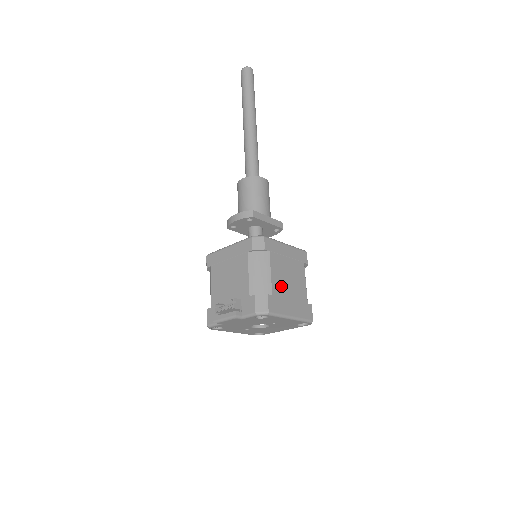
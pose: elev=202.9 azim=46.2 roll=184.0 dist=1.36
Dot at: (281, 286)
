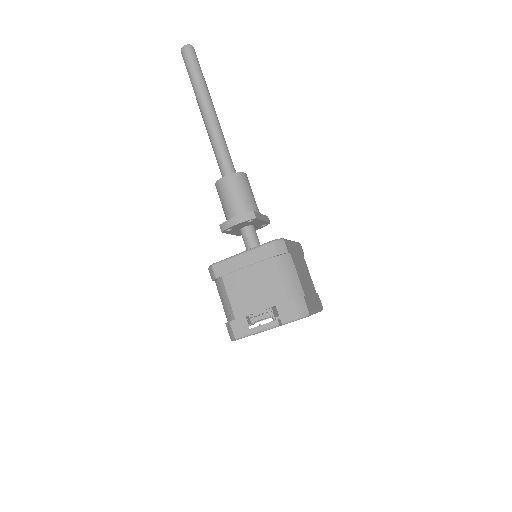
Dot at: (304, 284)
